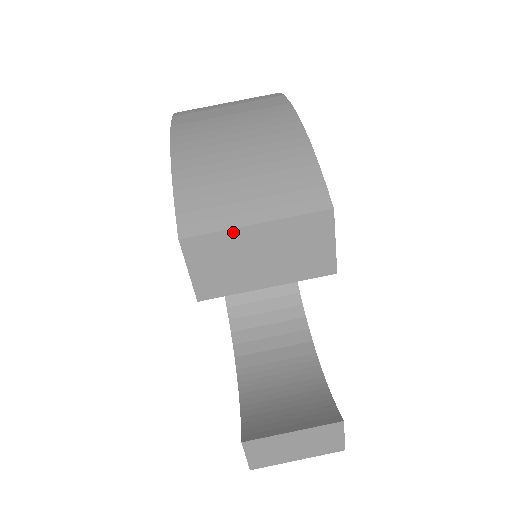
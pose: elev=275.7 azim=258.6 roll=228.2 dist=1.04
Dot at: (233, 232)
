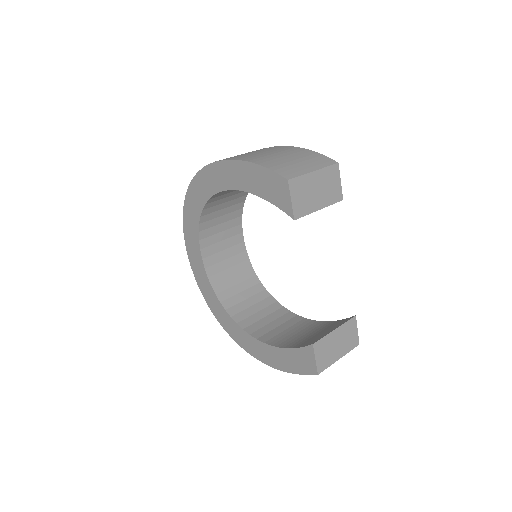
Dot at: (307, 176)
